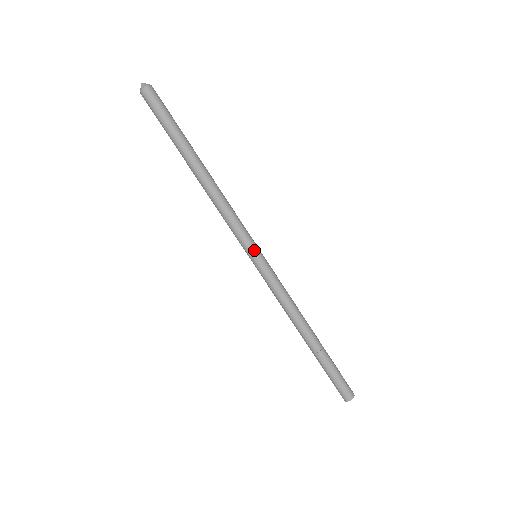
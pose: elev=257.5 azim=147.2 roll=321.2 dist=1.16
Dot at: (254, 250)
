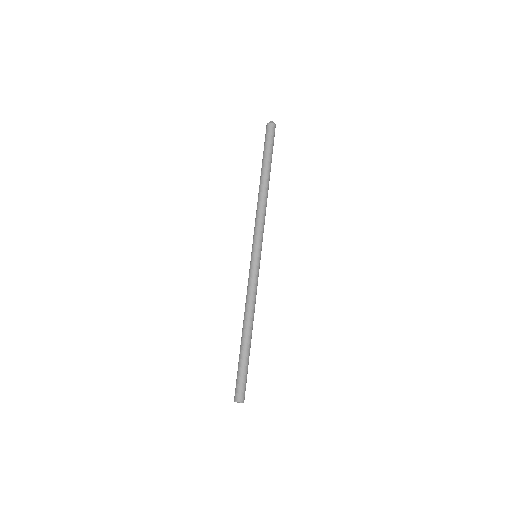
Dot at: (254, 250)
